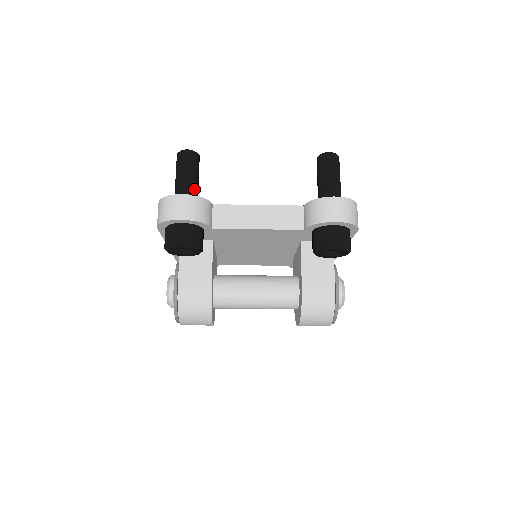
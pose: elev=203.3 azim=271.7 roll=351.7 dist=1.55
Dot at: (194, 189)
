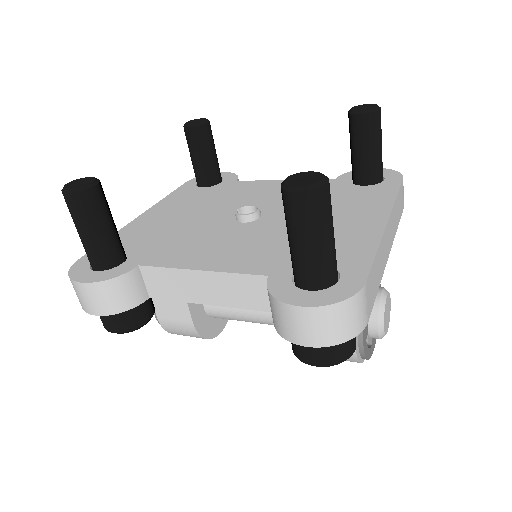
Dot at: (104, 249)
